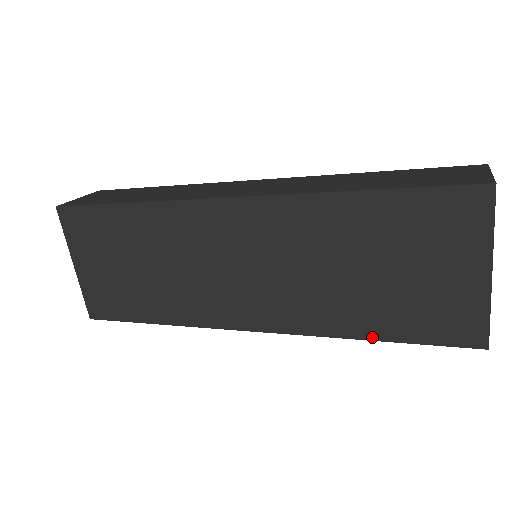
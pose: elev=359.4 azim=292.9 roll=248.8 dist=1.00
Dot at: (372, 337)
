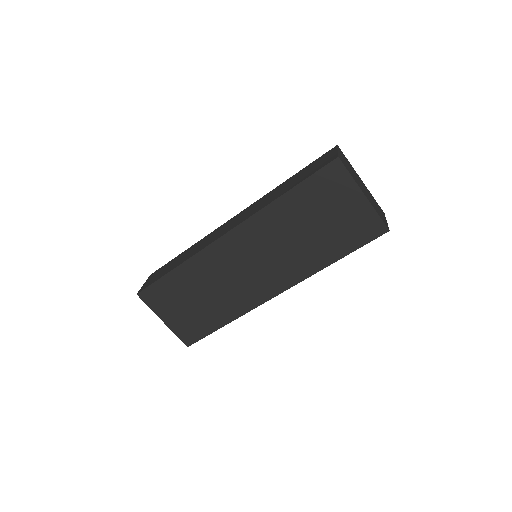
Dot at: (335, 260)
